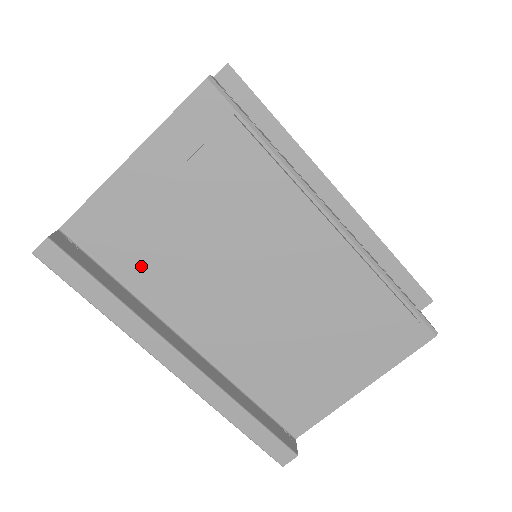
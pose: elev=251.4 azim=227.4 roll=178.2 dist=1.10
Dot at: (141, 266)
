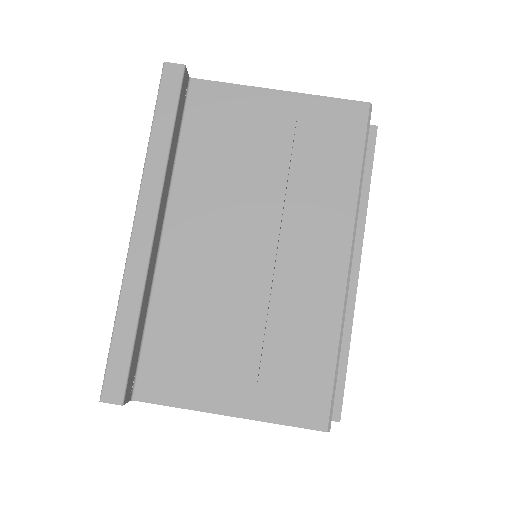
Dot at: (204, 150)
